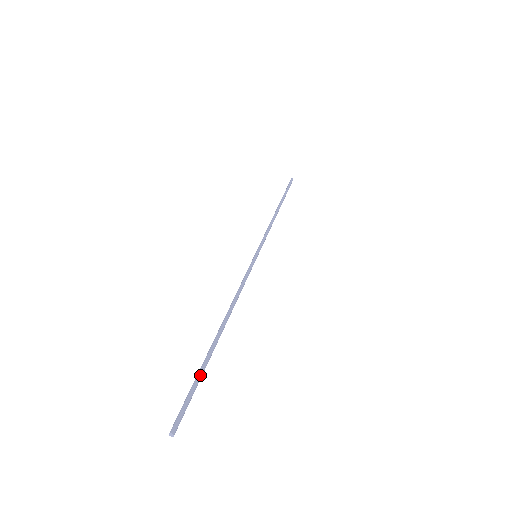
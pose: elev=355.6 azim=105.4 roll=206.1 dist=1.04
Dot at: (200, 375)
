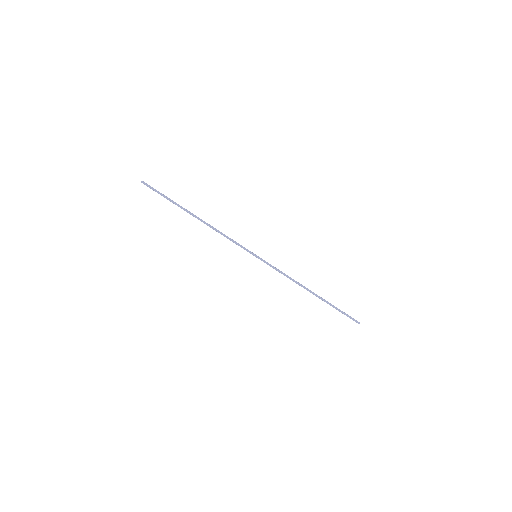
Dot at: (169, 198)
